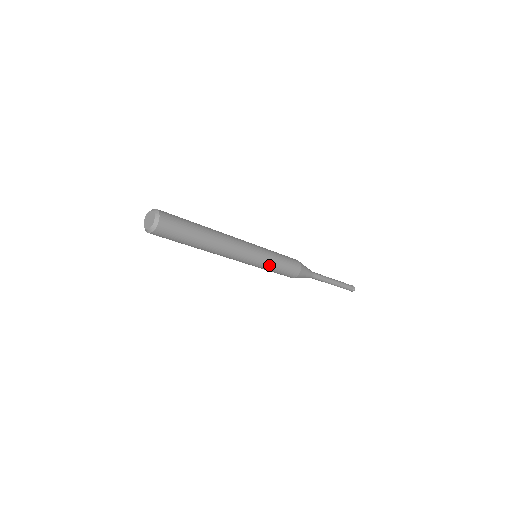
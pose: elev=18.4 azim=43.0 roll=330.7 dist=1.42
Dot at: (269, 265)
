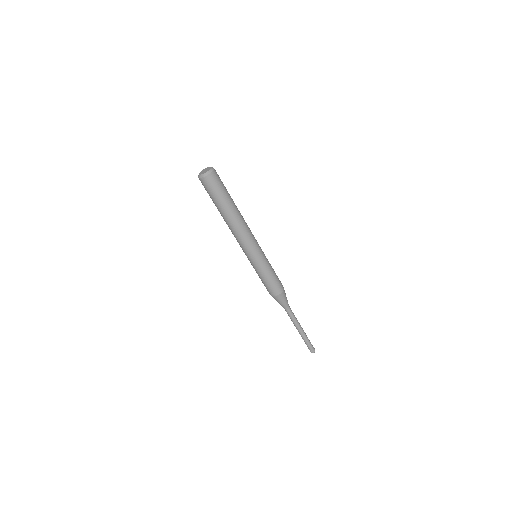
Dot at: occluded
